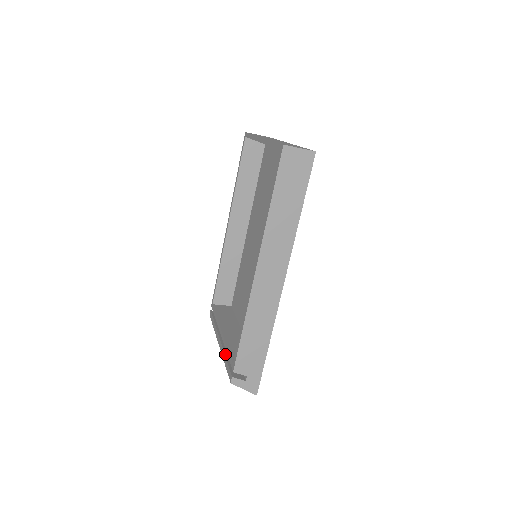
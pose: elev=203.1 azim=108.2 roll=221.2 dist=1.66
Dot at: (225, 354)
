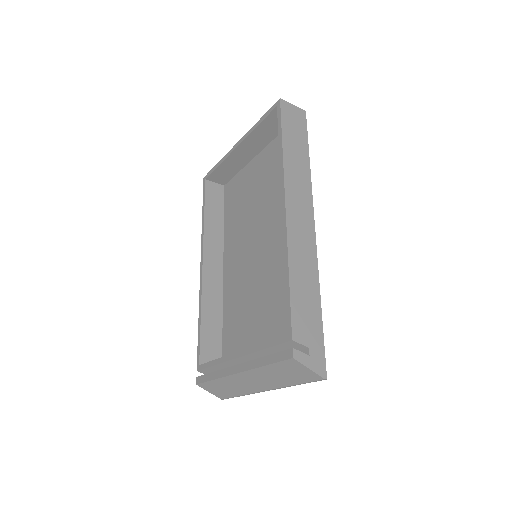
Dot at: (259, 358)
